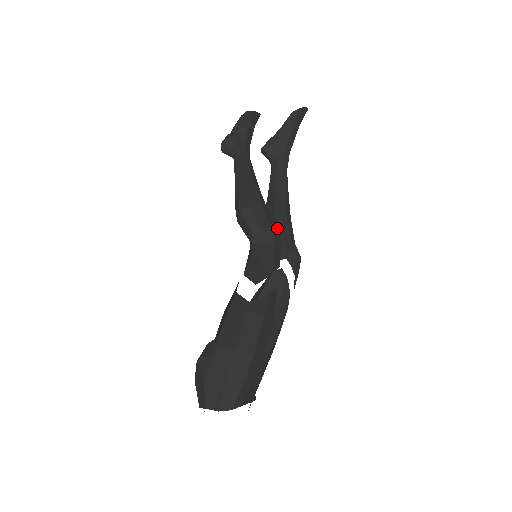
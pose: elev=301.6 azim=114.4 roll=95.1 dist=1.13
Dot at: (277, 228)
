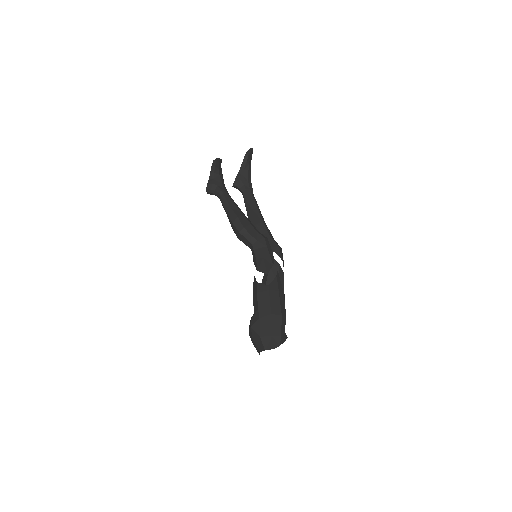
Dot at: (264, 236)
